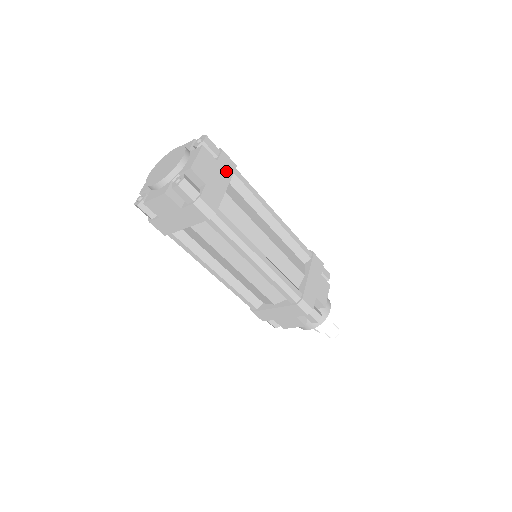
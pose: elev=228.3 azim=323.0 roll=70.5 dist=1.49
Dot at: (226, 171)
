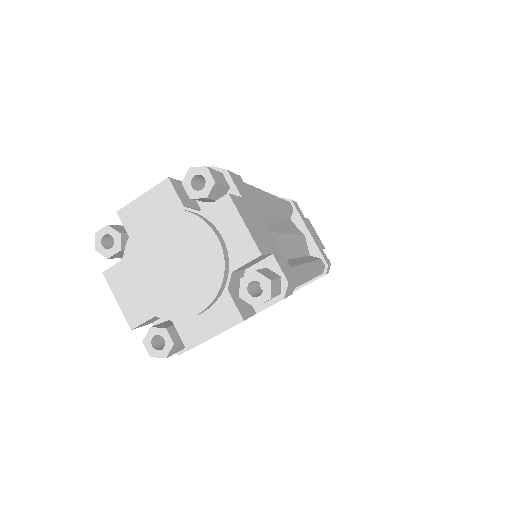
Dot at: (250, 201)
